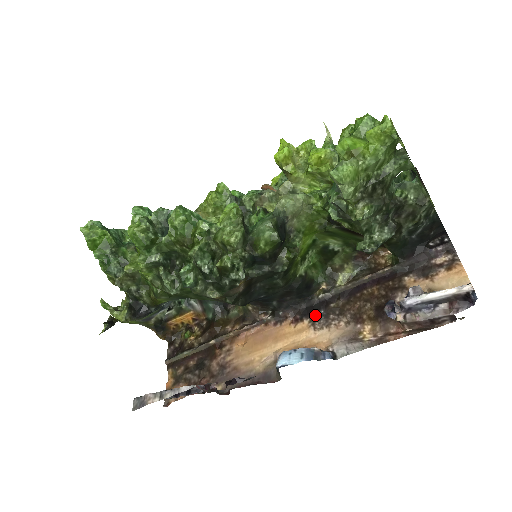
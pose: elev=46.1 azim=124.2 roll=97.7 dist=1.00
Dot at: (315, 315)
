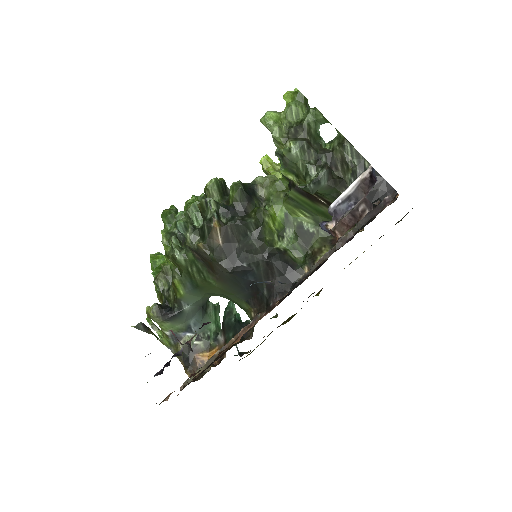
Dot at: occluded
